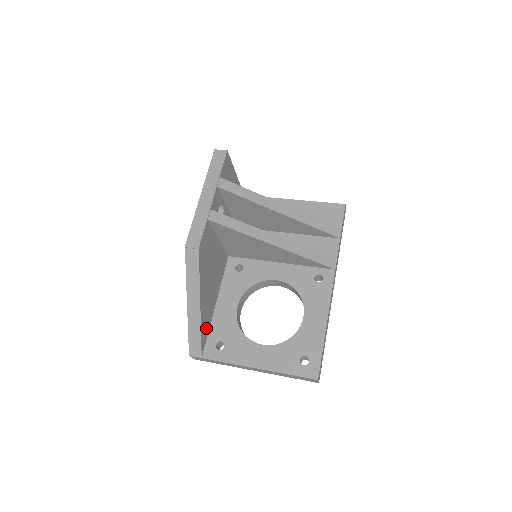
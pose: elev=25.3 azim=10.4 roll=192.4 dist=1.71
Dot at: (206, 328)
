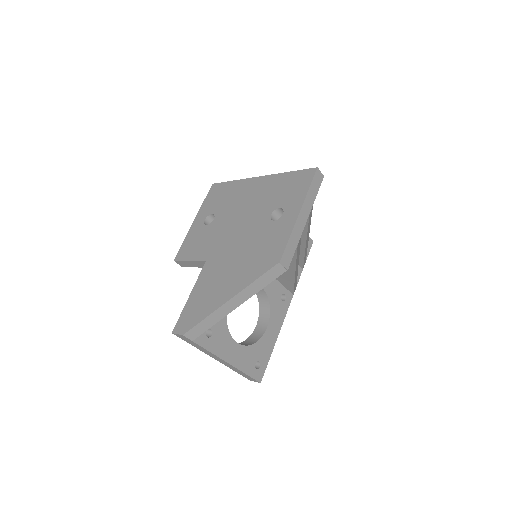
Dot at: occluded
